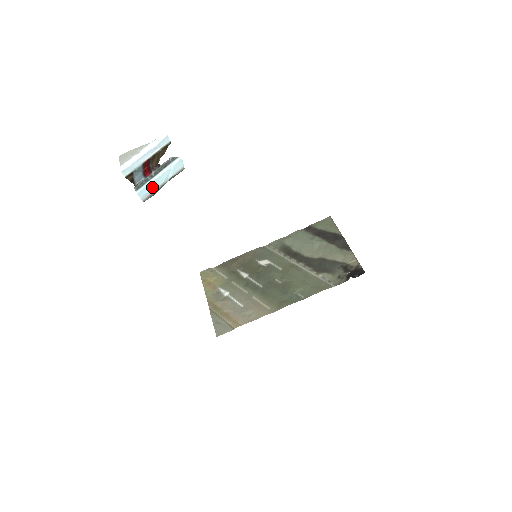
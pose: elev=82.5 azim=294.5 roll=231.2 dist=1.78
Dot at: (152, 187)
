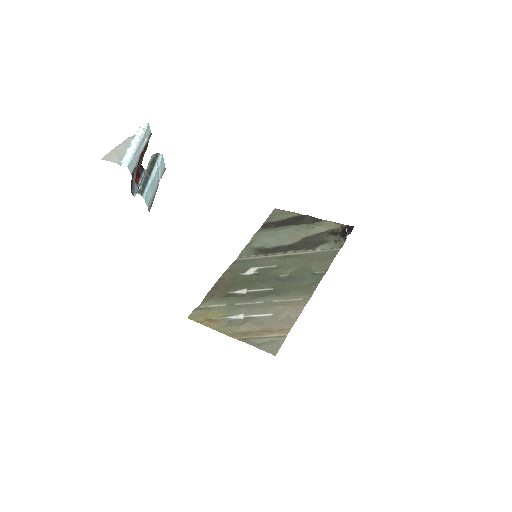
Dot at: (151, 191)
